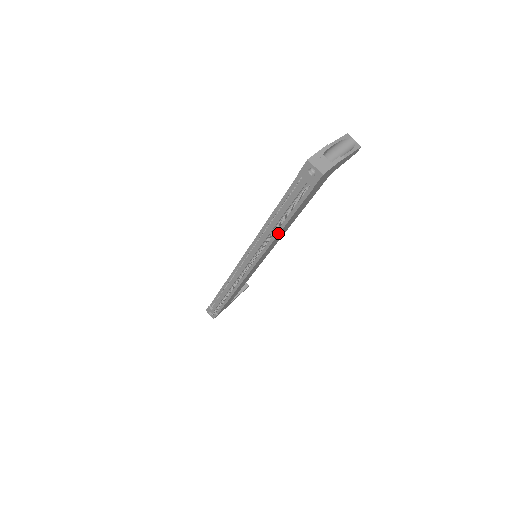
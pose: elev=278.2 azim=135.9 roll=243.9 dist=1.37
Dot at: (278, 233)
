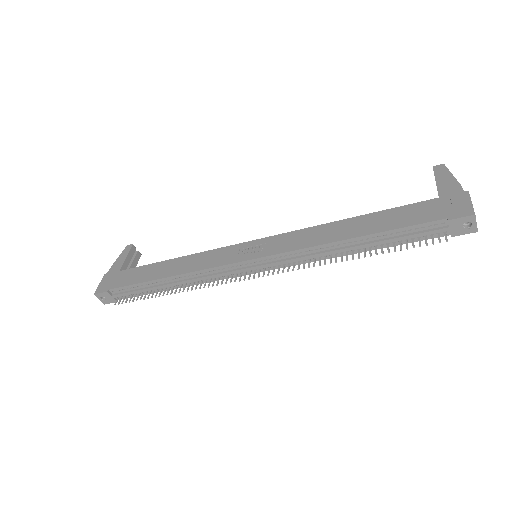
Dot at: (345, 255)
